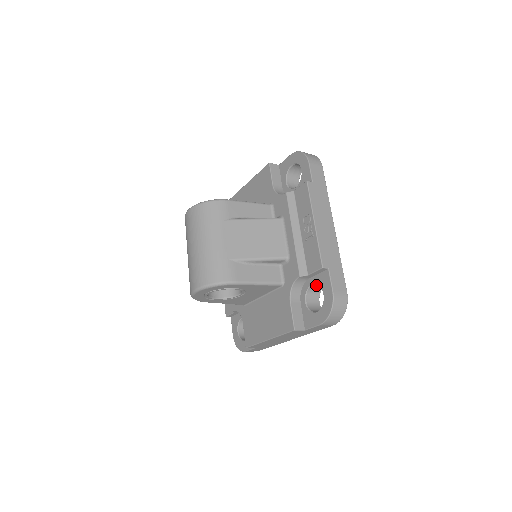
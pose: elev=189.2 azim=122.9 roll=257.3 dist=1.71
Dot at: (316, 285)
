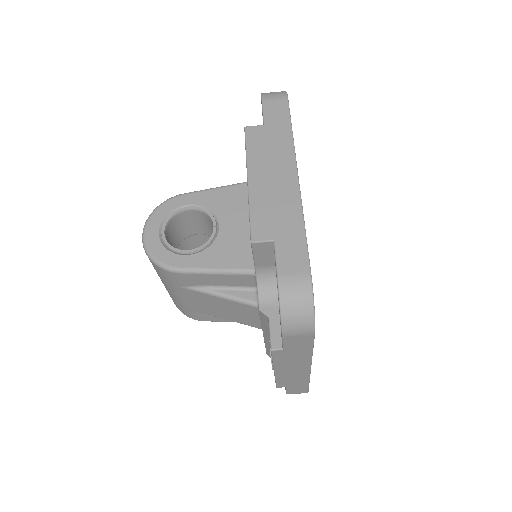
Dot at: occluded
